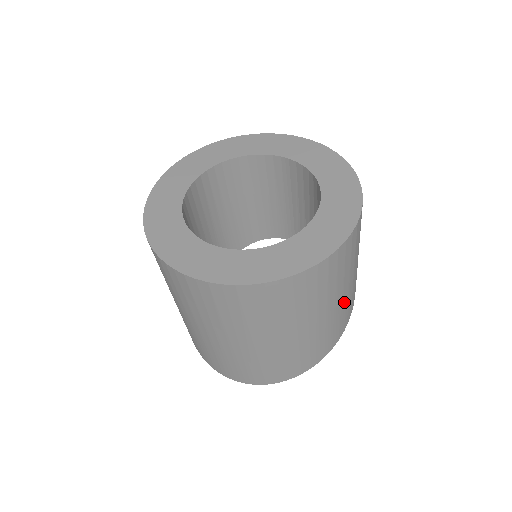
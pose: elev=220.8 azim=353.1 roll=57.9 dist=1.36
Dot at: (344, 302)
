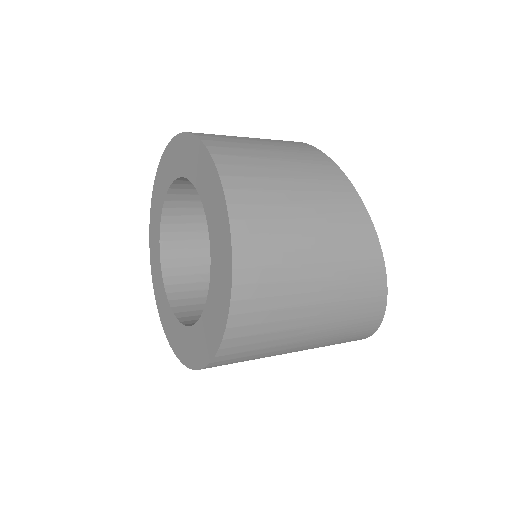
Dot at: (333, 299)
